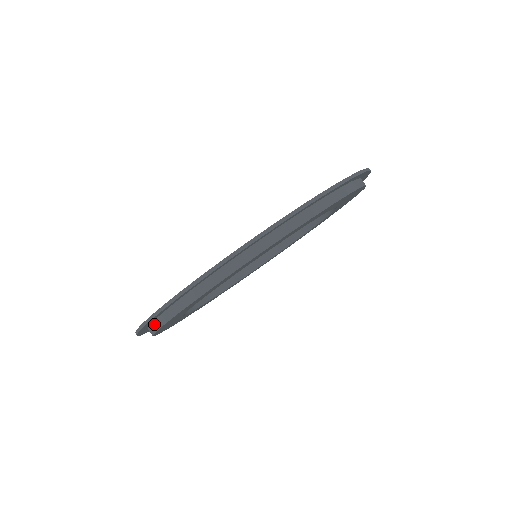
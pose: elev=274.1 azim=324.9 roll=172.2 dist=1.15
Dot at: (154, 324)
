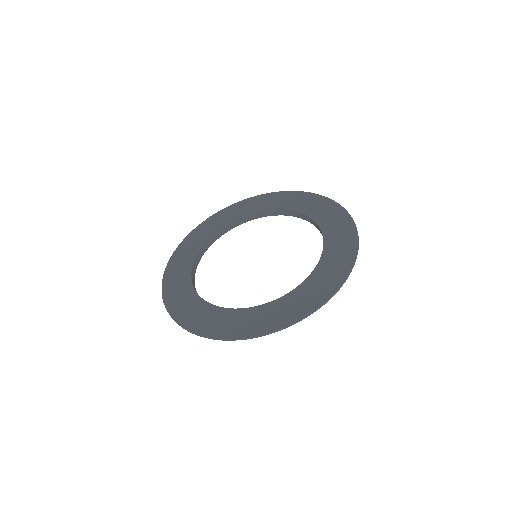
Dot at: occluded
